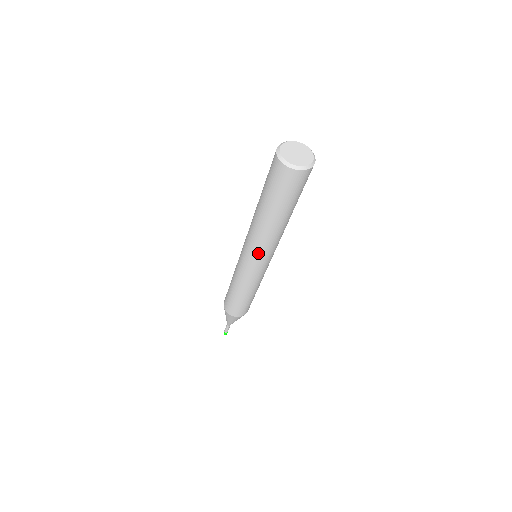
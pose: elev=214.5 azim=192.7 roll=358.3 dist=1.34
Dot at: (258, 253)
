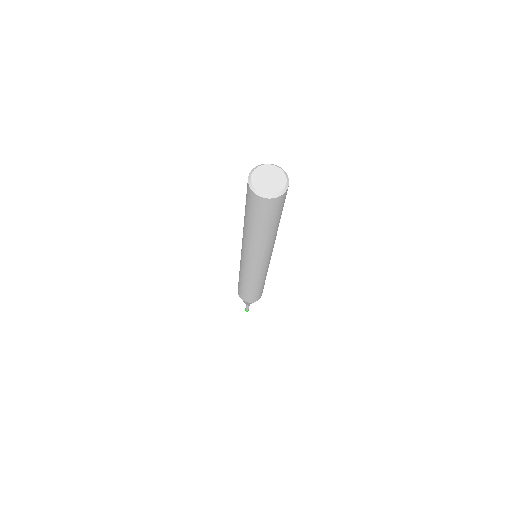
Dot at: (263, 259)
